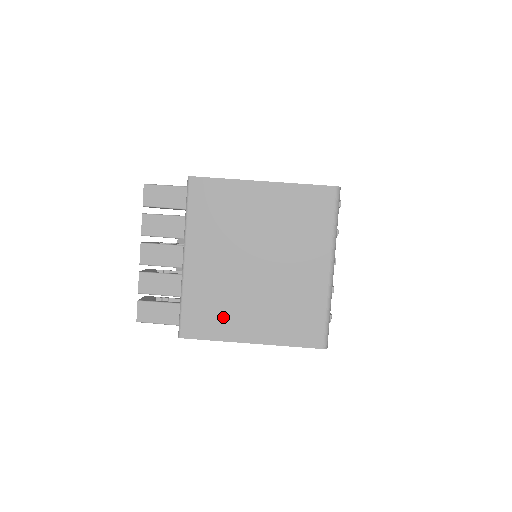
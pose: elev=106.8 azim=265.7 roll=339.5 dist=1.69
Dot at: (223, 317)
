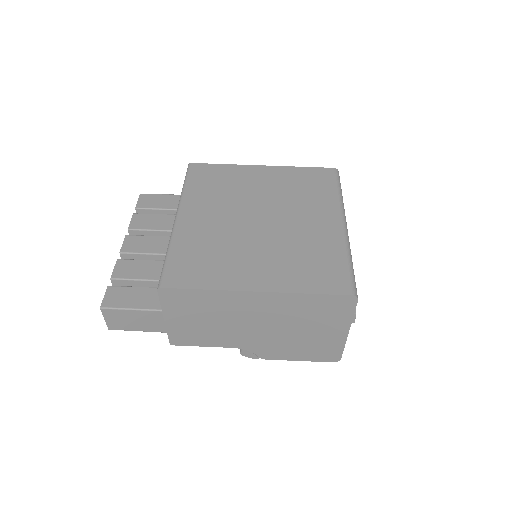
Dot at: (219, 266)
